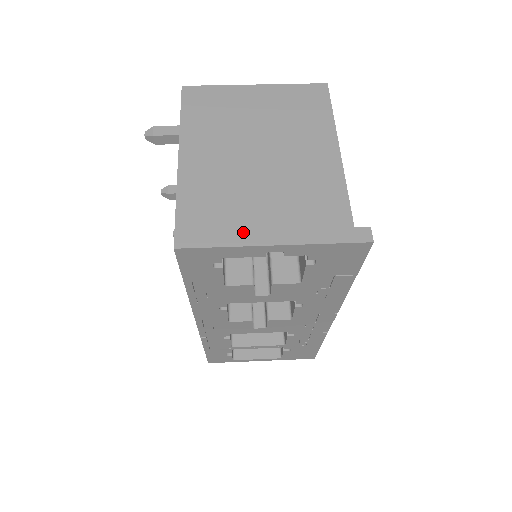
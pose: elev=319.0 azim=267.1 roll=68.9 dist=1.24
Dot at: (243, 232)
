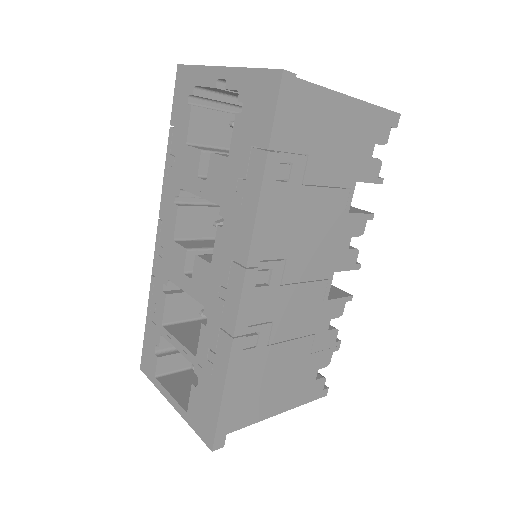
Dot at: occluded
